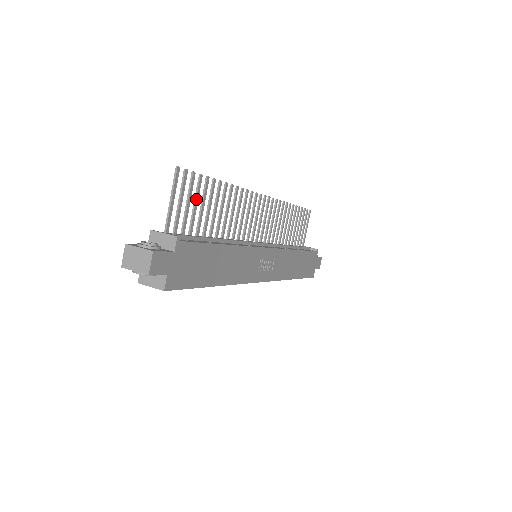
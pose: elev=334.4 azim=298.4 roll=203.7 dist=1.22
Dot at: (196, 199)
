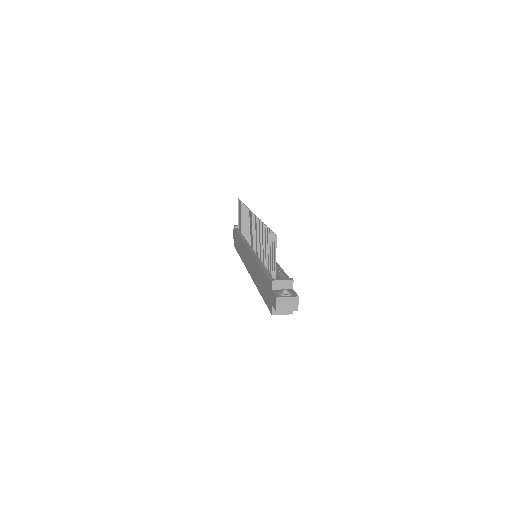
Dot at: occluded
